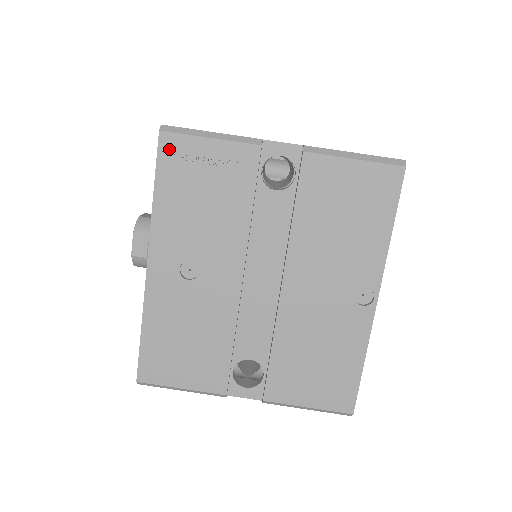
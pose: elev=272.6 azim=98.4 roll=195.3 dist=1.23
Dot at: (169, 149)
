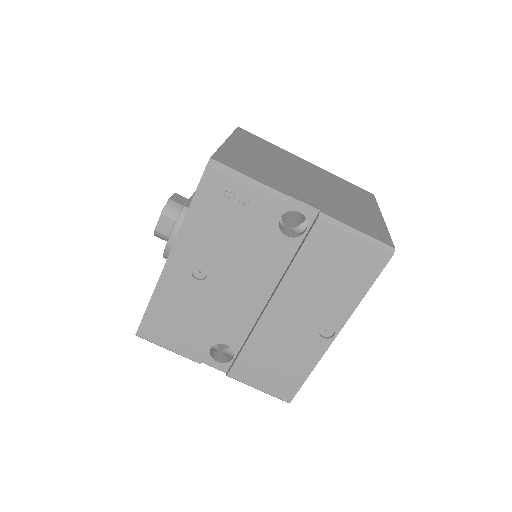
Dot at: (211, 181)
